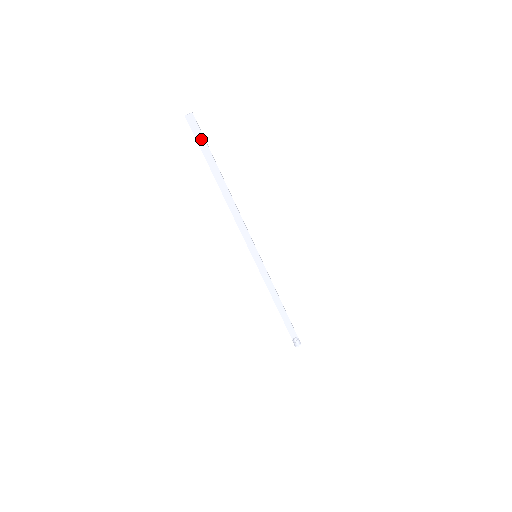
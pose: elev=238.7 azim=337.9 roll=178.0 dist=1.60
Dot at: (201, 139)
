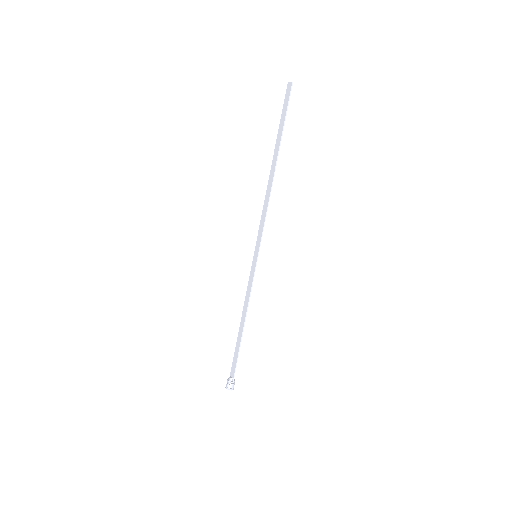
Dot at: (285, 110)
